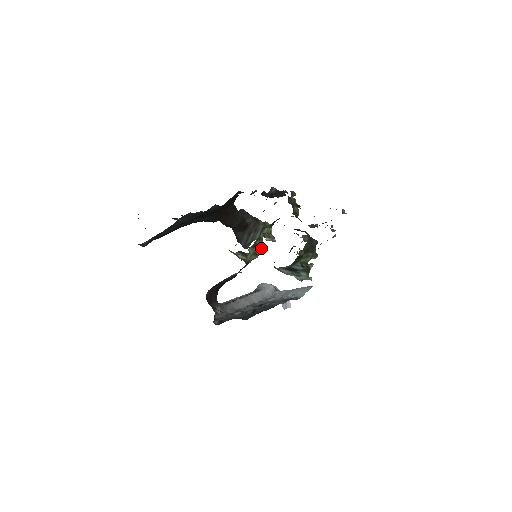
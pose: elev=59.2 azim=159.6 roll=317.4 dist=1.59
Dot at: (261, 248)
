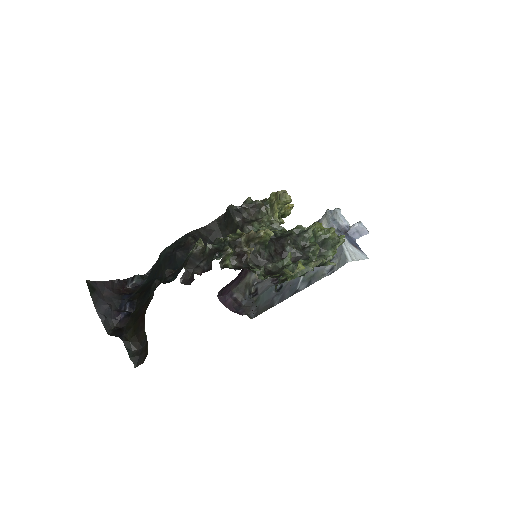
Dot at: occluded
